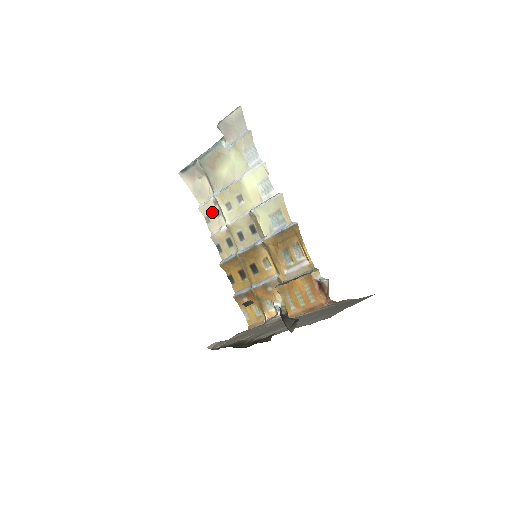
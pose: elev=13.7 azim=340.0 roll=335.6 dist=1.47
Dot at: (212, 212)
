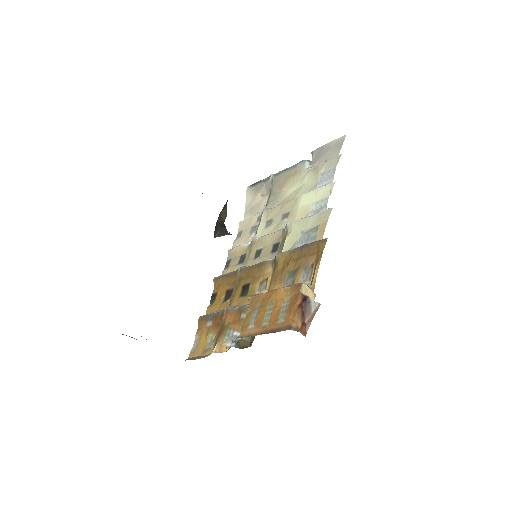
Dot at: (249, 227)
